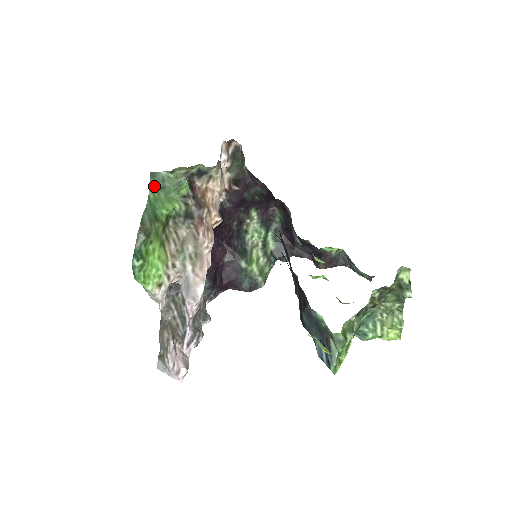
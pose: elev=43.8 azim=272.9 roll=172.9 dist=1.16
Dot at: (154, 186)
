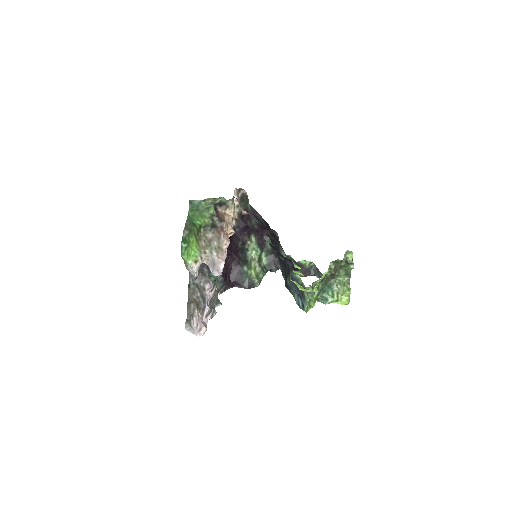
Dot at: (192, 208)
